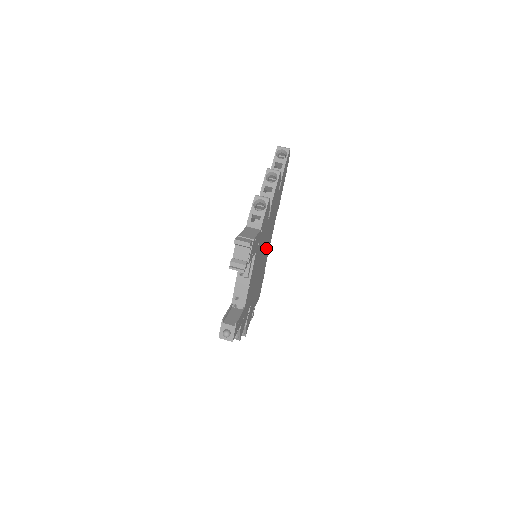
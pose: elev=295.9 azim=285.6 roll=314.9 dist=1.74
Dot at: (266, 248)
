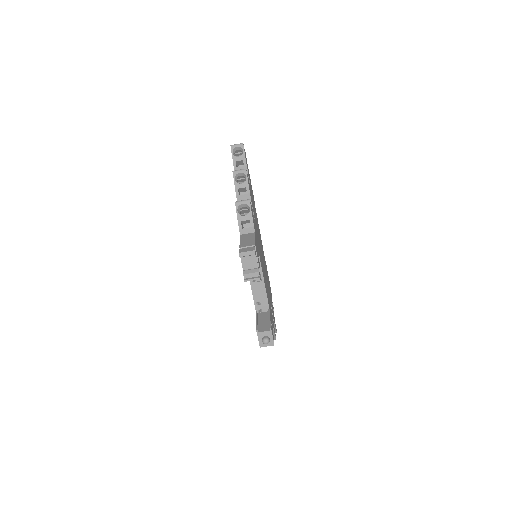
Dot at: occluded
